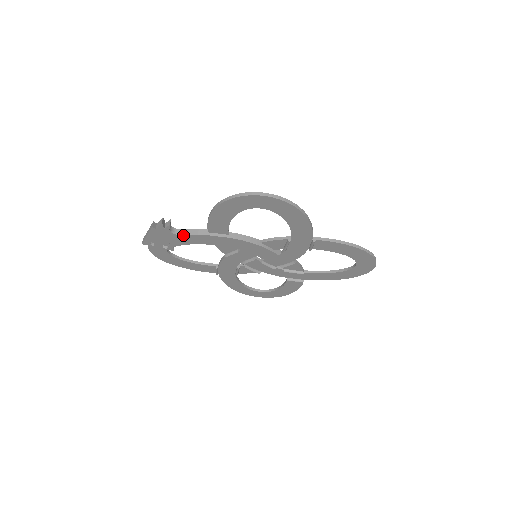
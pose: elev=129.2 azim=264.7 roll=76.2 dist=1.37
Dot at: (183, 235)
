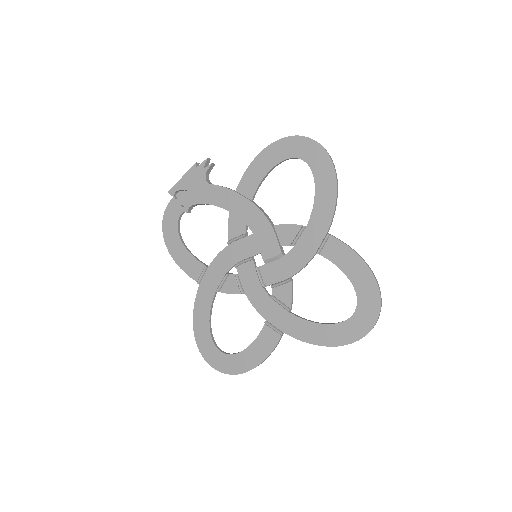
Dot at: (213, 185)
